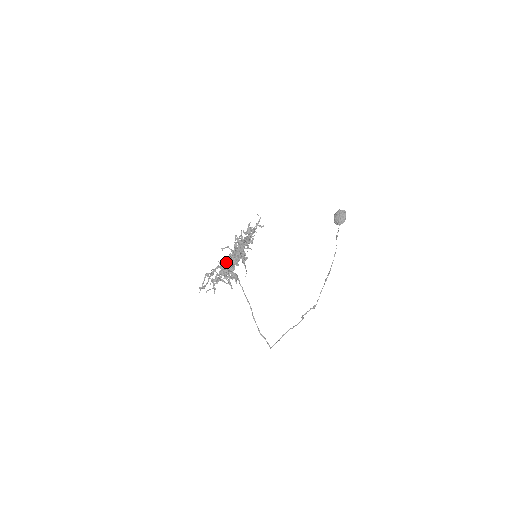
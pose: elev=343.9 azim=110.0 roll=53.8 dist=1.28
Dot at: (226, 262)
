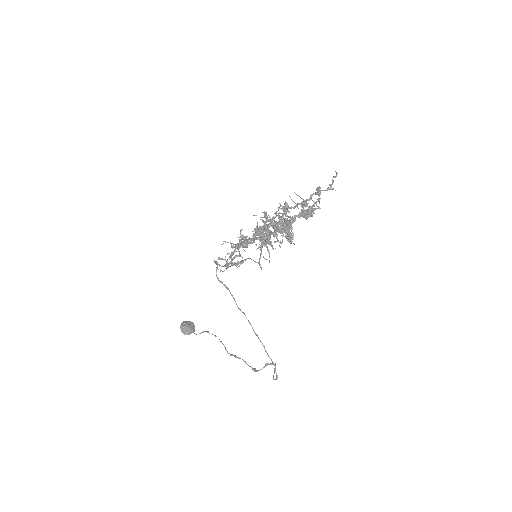
Dot at: (302, 207)
